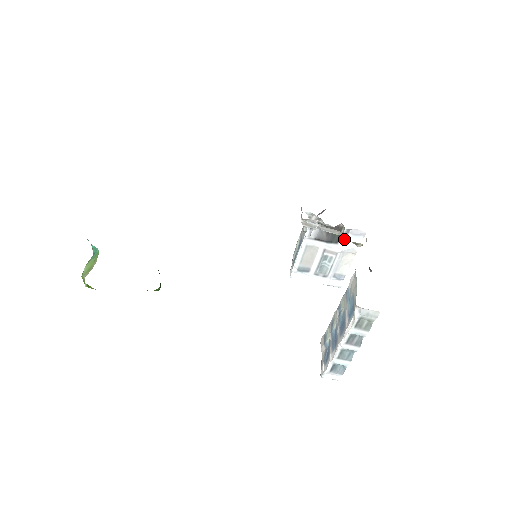
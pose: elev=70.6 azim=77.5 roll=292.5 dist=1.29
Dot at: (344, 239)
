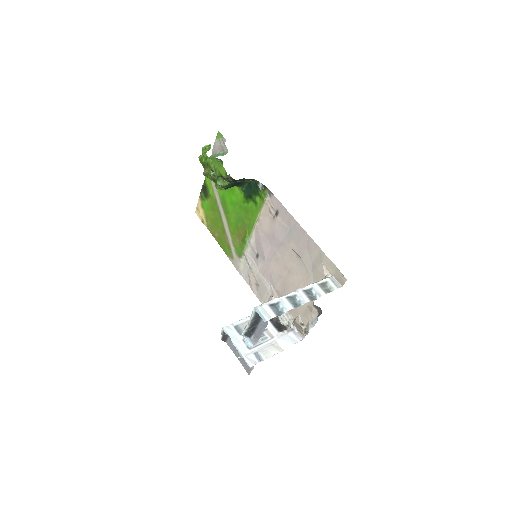
Dot at: (285, 333)
